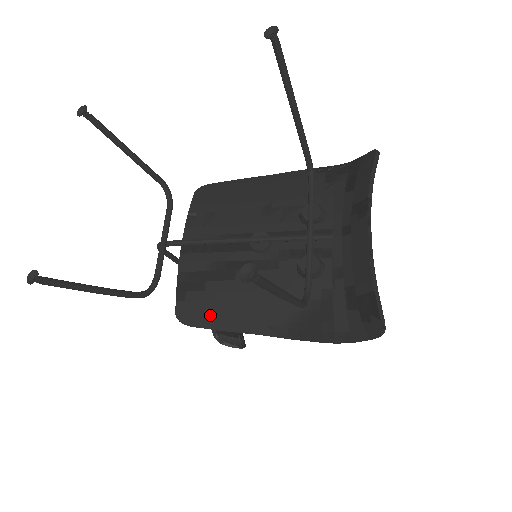
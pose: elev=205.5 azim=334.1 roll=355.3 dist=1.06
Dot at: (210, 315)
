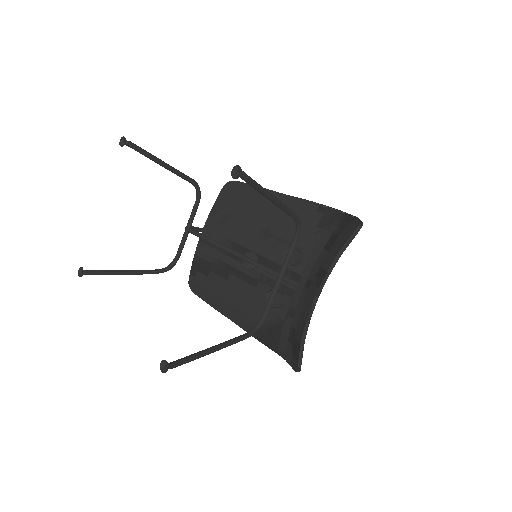
Dot at: (208, 295)
